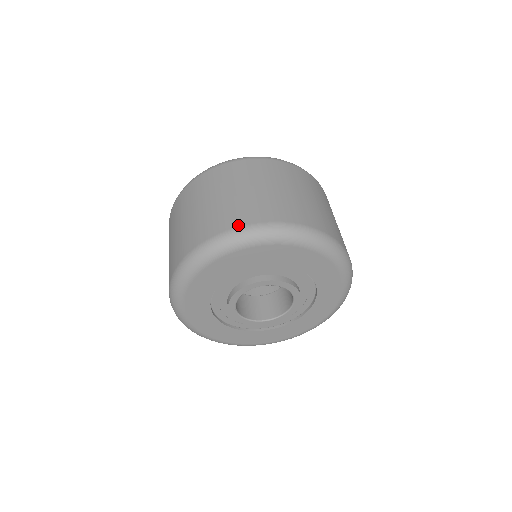
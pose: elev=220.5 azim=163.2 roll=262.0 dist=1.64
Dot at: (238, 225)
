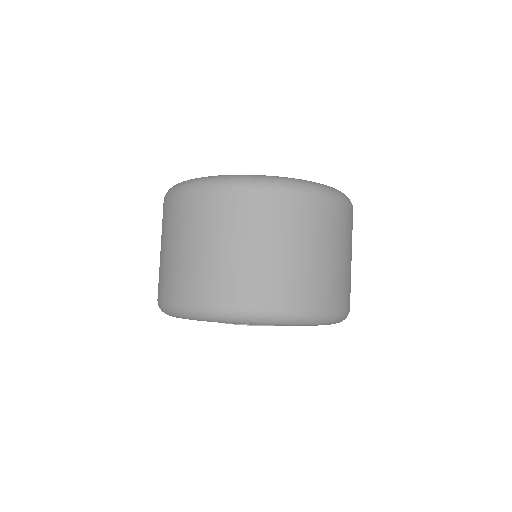
Dot at: (321, 308)
